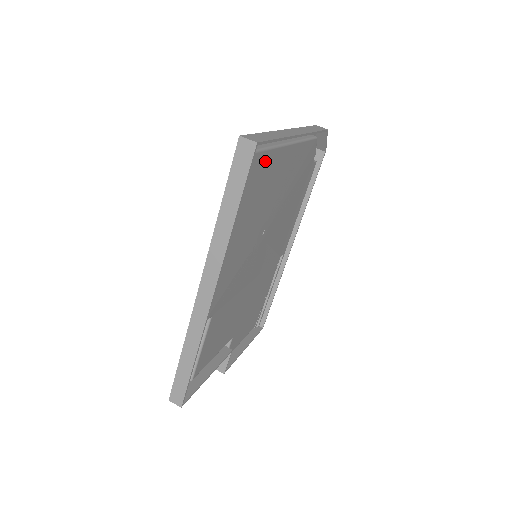
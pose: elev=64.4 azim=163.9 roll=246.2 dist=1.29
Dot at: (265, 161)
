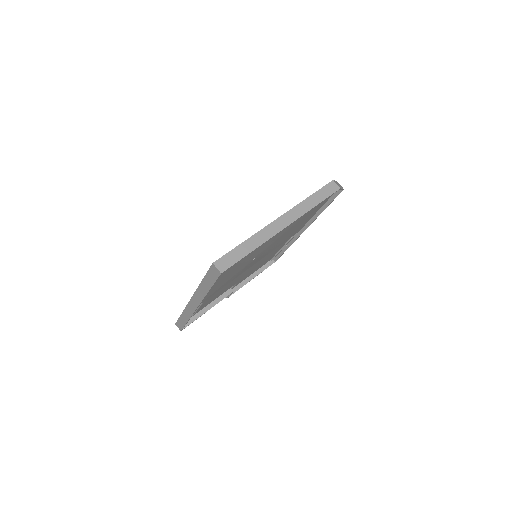
Dot at: occluded
